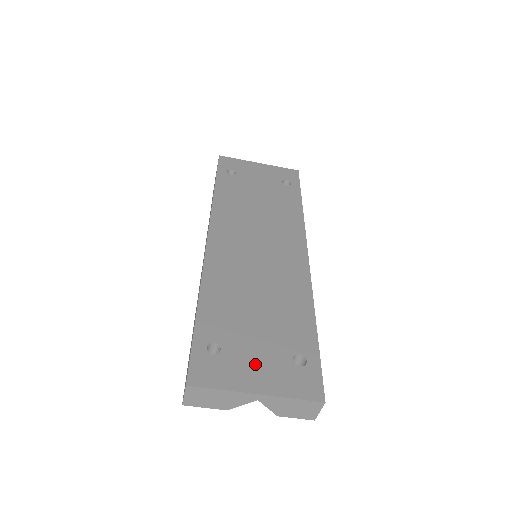
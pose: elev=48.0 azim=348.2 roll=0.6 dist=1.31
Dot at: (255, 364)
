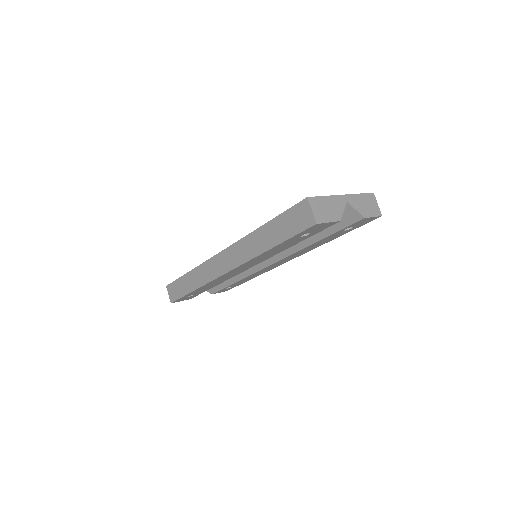
Dot at: occluded
